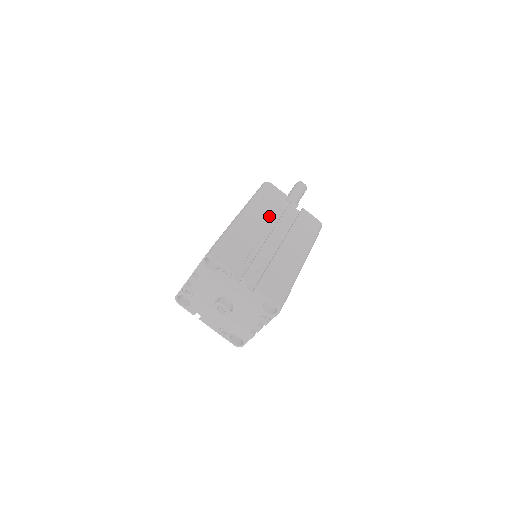
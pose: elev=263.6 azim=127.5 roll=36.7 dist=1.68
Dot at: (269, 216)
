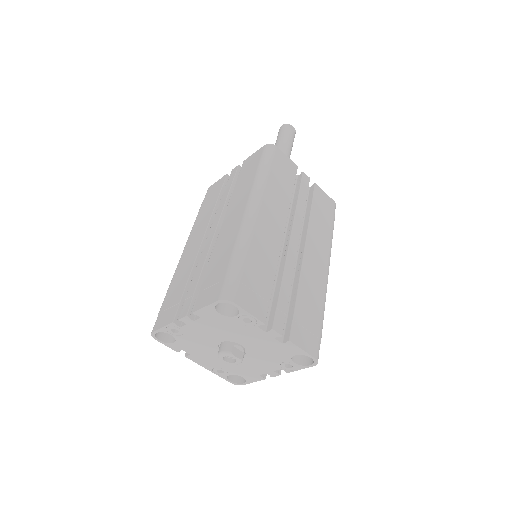
Dot at: (284, 207)
